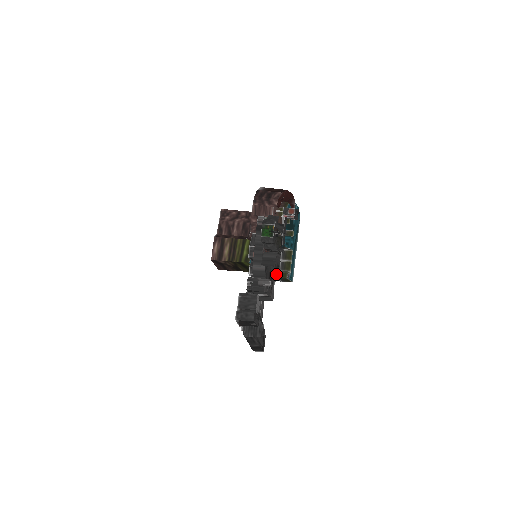
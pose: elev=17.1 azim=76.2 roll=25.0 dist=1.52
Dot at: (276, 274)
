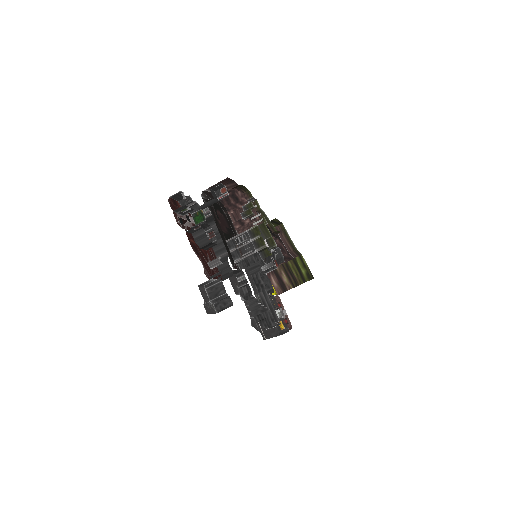
Dot at: occluded
